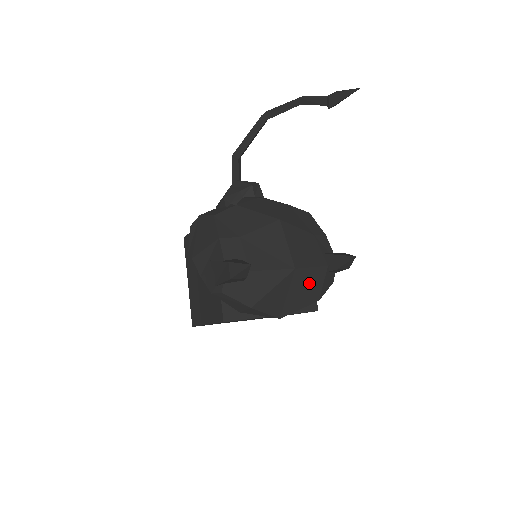
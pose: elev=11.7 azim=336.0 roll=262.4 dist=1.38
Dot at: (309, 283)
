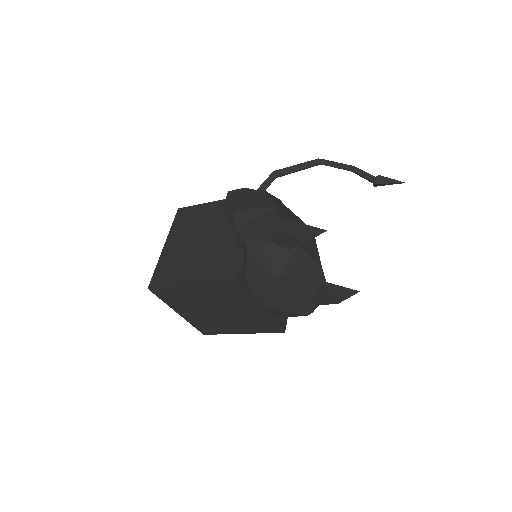
Dot at: (316, 292)
